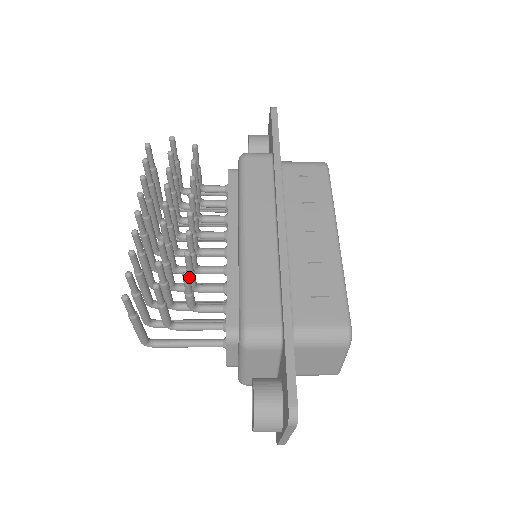
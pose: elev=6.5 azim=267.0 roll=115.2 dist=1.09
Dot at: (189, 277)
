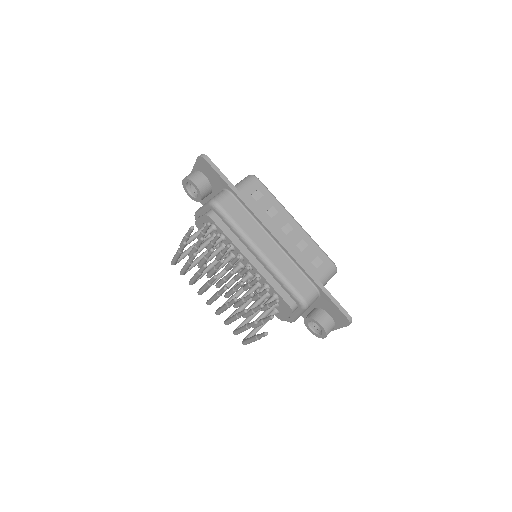
Dot at: (279, 300)
